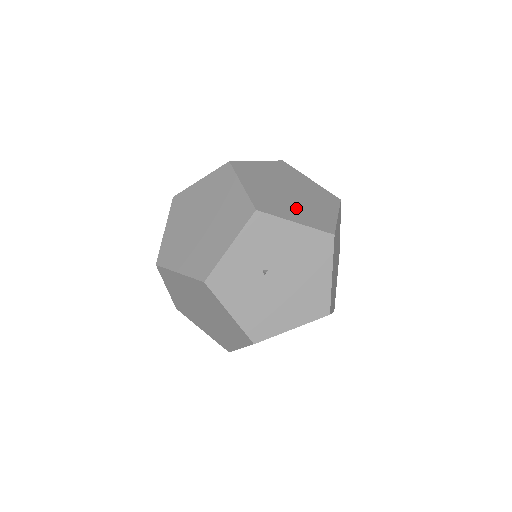
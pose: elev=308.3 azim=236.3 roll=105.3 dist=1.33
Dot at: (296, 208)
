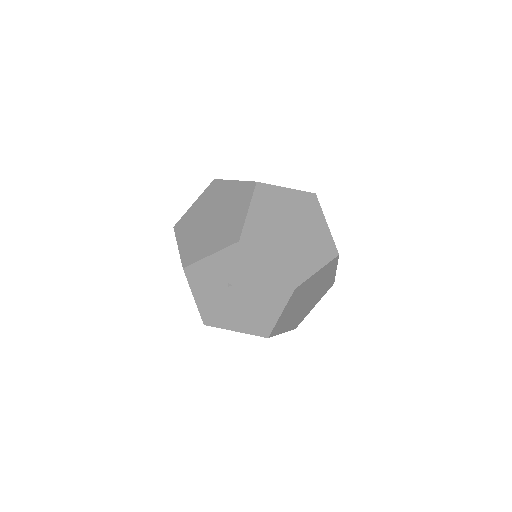
Dot at: (281, 251)
